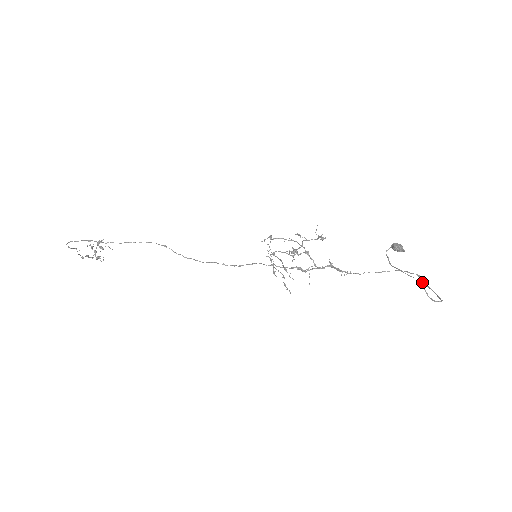
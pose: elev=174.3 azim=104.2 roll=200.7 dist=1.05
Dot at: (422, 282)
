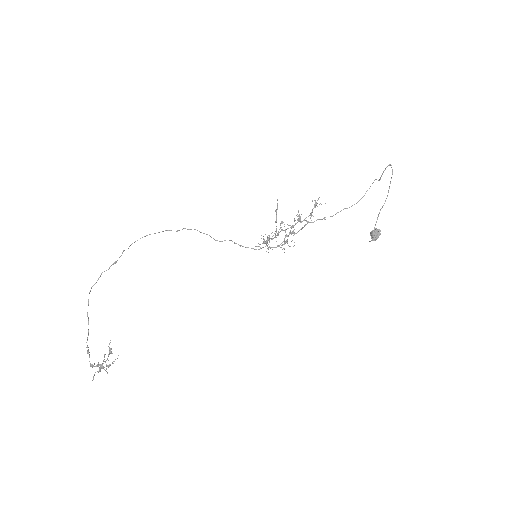
Dot at: (387, 196)
